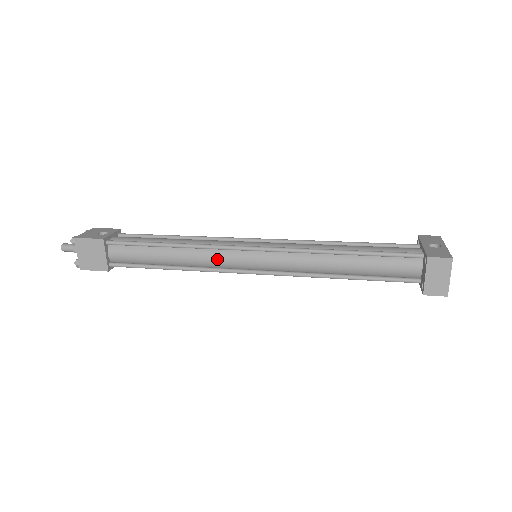
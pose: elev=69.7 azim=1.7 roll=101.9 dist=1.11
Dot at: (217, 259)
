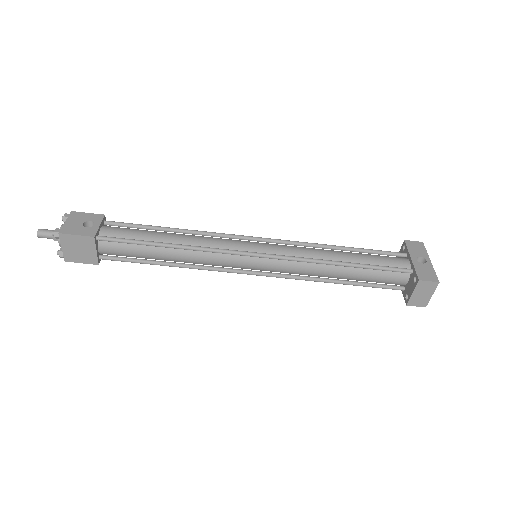
Dot at: (219, 261)
